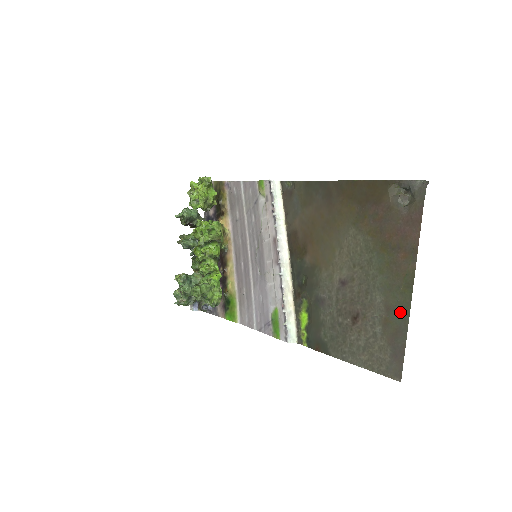
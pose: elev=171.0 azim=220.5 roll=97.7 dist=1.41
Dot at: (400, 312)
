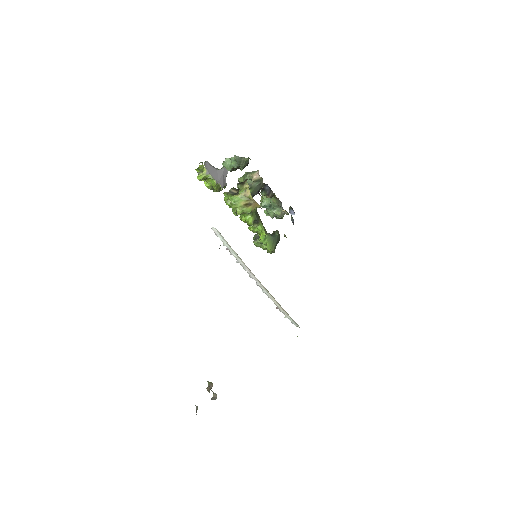
Dot at: occluded
